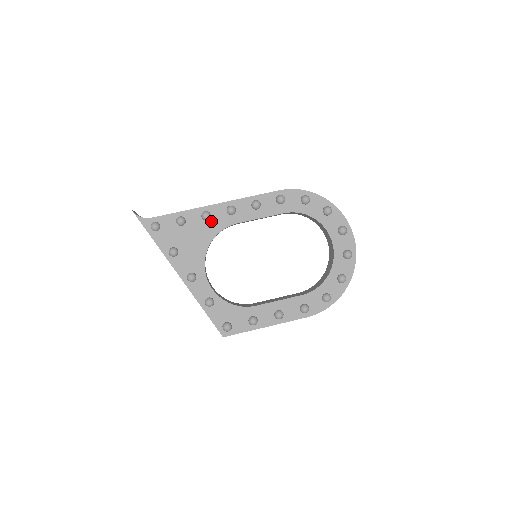
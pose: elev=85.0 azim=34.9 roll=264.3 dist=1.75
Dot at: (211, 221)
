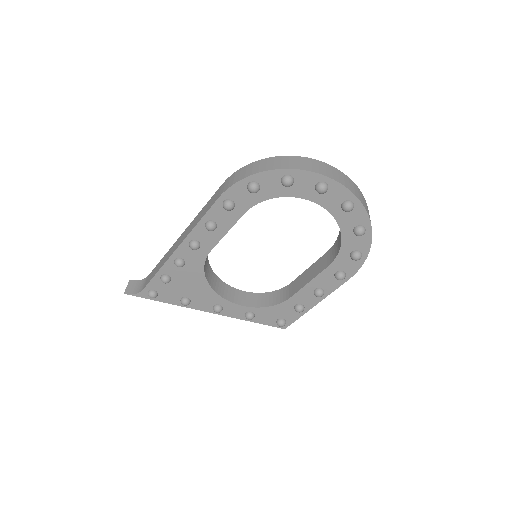
Dot at: (188, 263)
